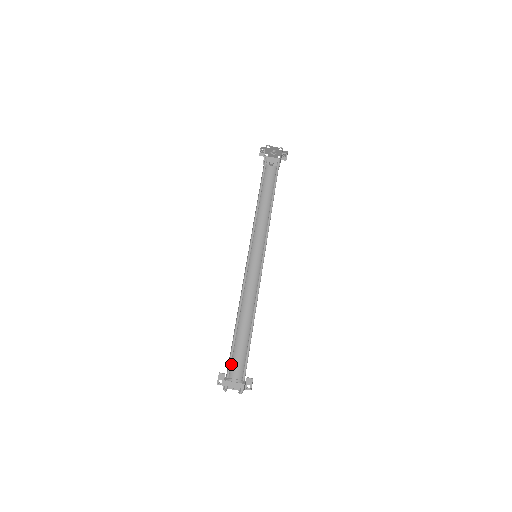
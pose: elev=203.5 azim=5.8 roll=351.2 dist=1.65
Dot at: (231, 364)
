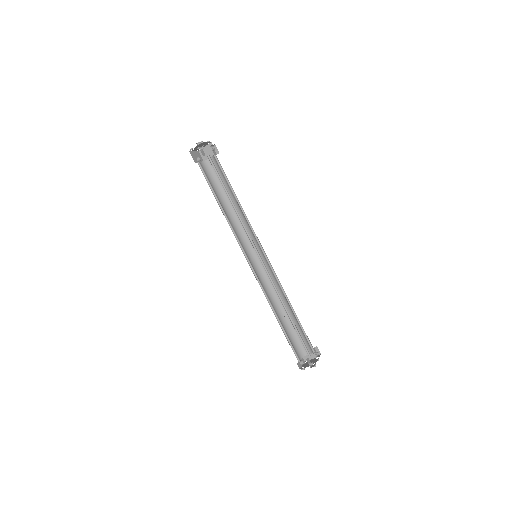
Dot at: (294, 349)
